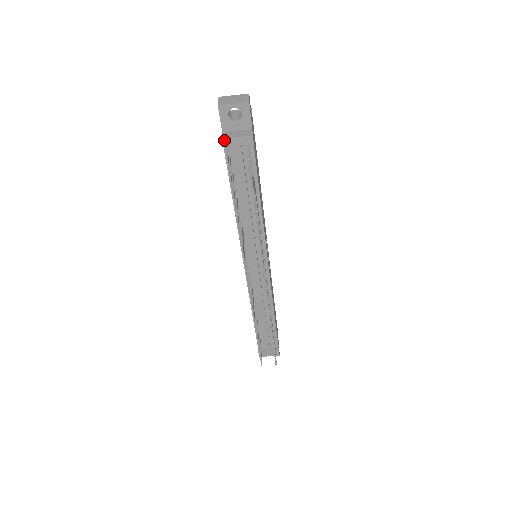
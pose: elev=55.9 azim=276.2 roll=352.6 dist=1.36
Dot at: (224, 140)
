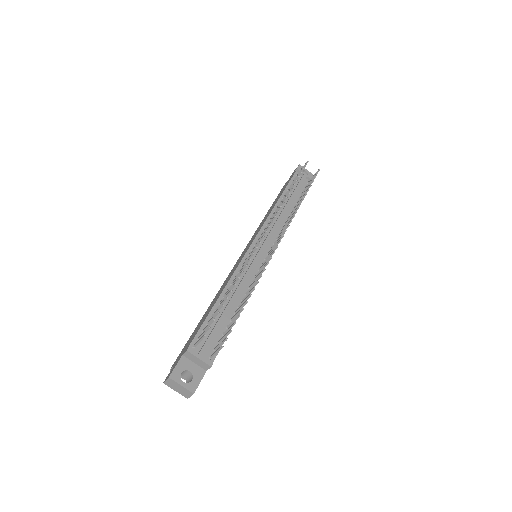
Dot at: (299, 169)
